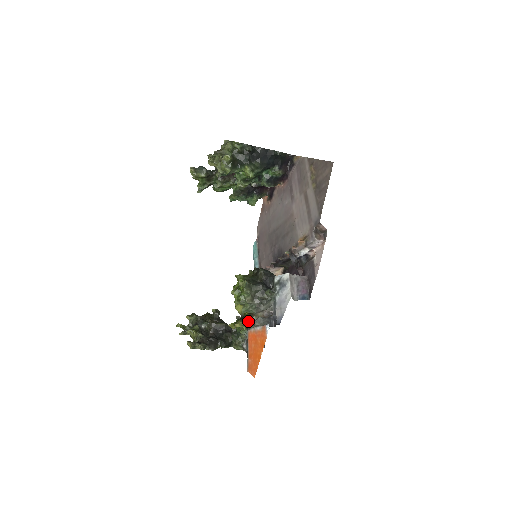
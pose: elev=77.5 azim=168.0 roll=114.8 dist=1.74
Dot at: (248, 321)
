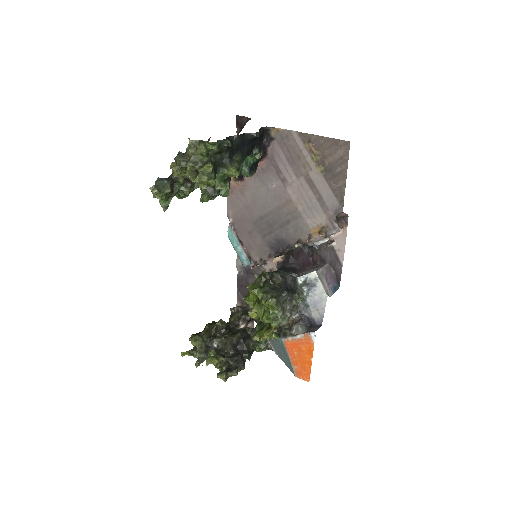
Dot at: (278, 330)
